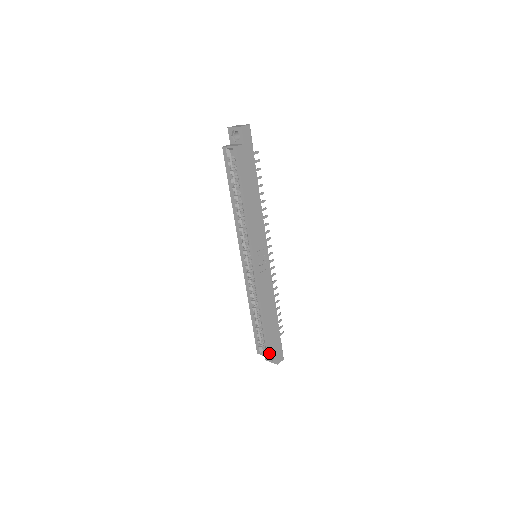
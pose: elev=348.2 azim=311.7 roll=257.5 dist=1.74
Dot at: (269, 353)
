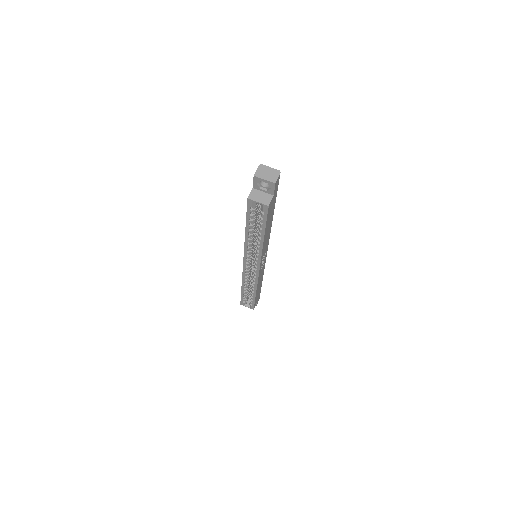
Dot at: (254, 307)
